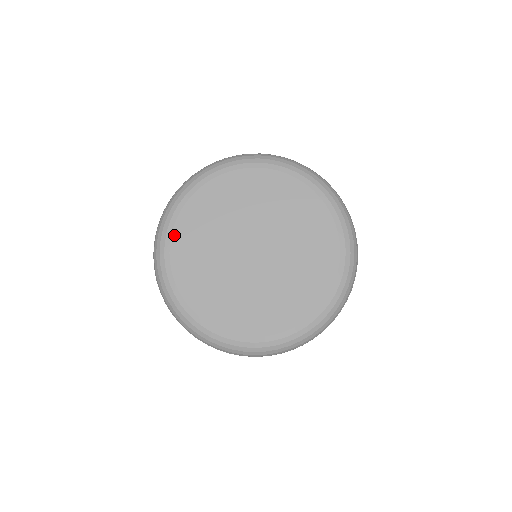
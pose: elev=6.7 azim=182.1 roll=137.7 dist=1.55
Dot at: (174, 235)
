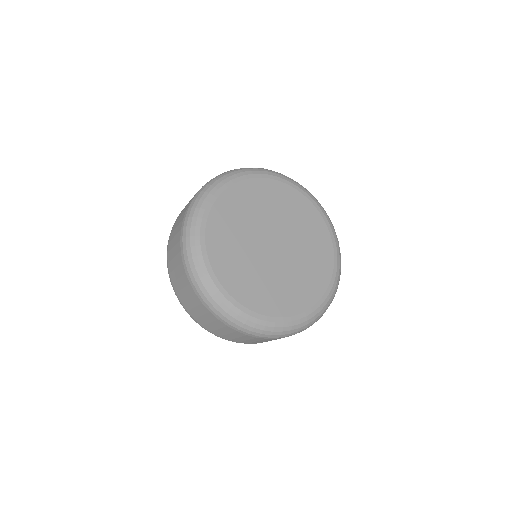
Dot at: (241, 183)
